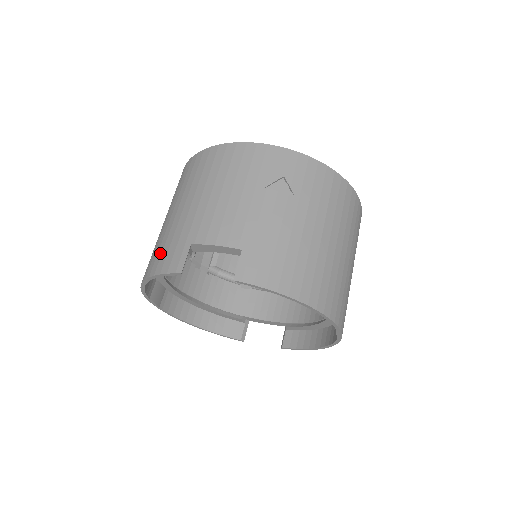
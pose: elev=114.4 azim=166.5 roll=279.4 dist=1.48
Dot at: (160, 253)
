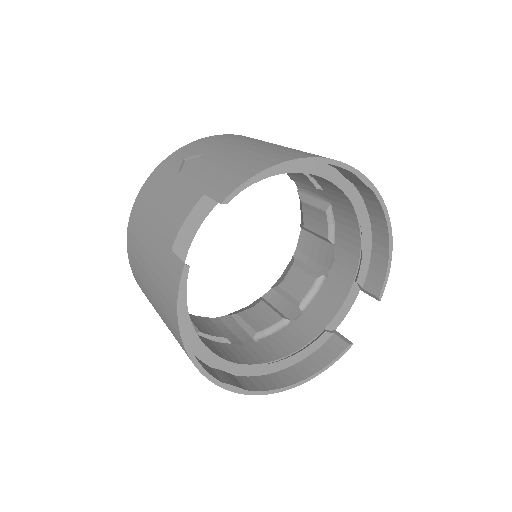
Dot at: (166, 302)
